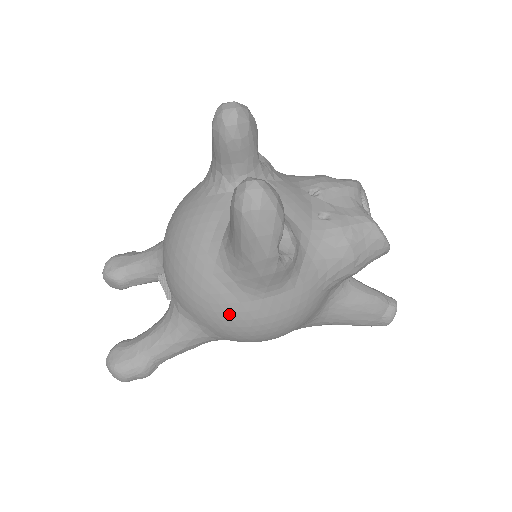
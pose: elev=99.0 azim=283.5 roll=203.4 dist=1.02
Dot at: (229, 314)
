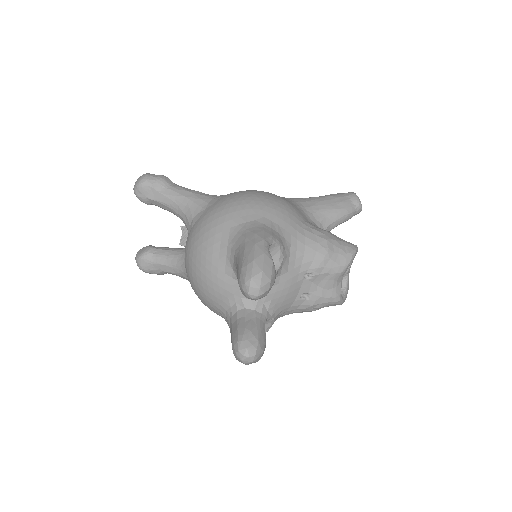
Dot at: occluded
